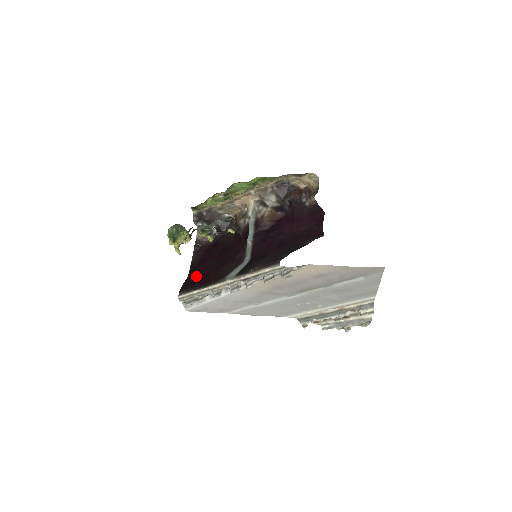
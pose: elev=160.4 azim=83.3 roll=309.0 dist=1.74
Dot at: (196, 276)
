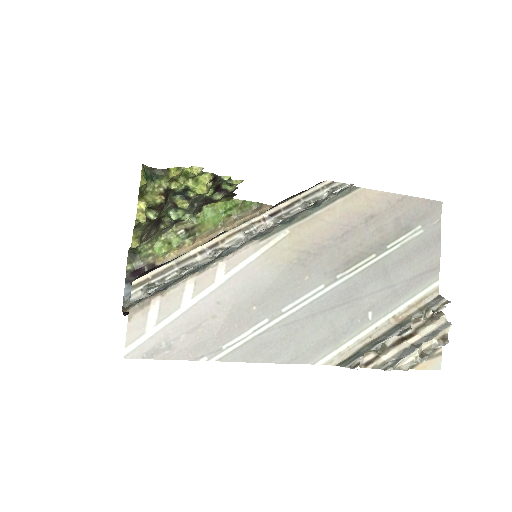
Dot at: occluded
